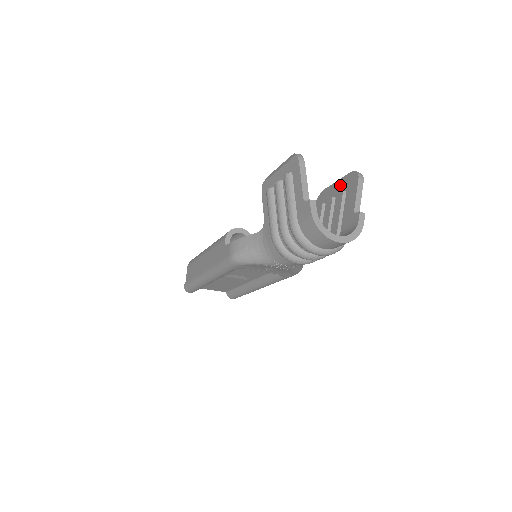
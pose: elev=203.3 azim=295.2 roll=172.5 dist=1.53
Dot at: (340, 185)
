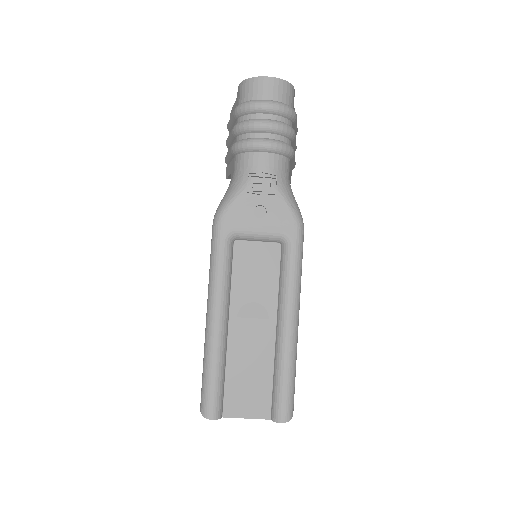
Dot at: occluded
